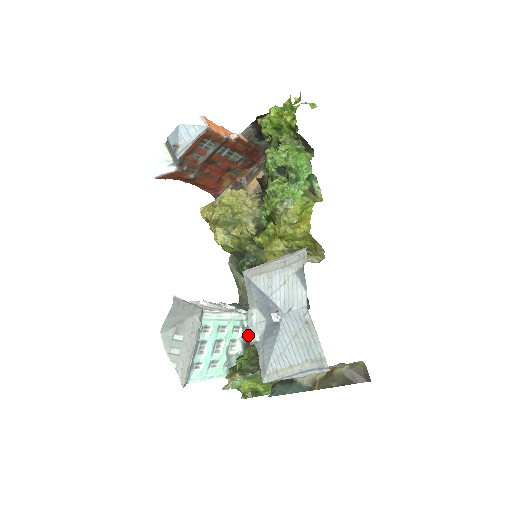
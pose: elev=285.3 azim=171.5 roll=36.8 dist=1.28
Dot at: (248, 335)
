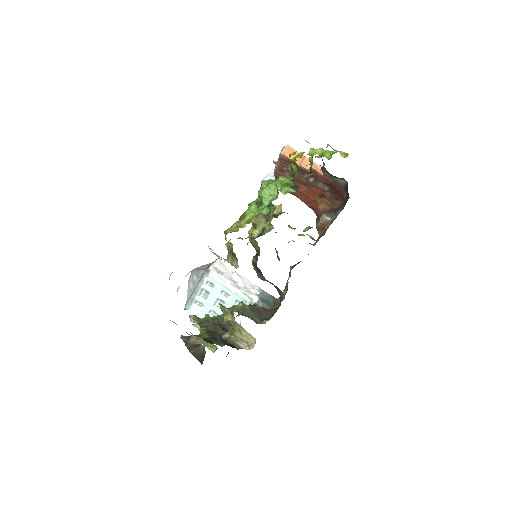
Dot at: (241, 312)
